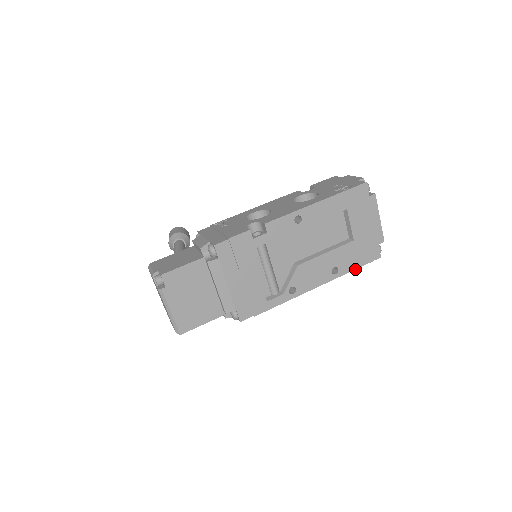
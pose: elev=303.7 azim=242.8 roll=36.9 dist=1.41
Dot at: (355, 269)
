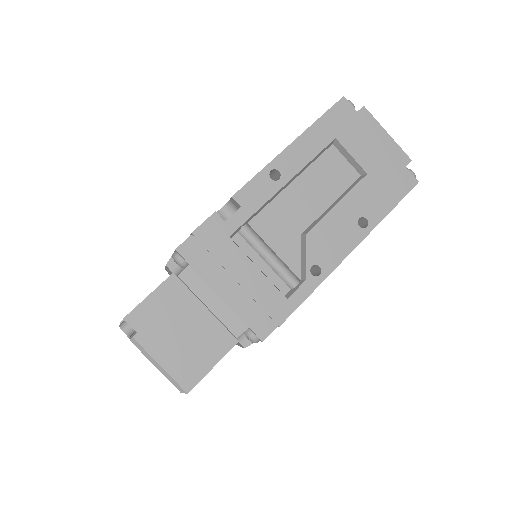
Dot at: (391, 210)
